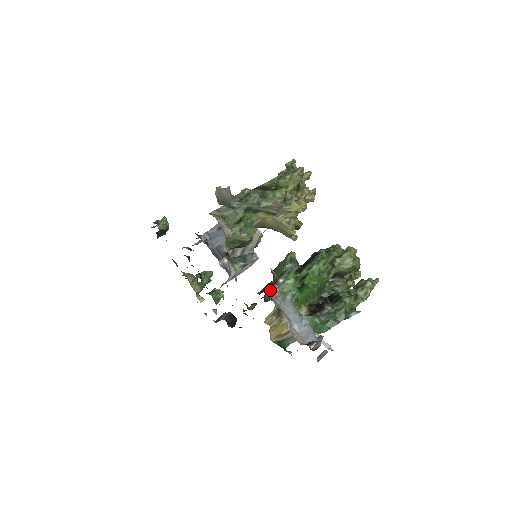
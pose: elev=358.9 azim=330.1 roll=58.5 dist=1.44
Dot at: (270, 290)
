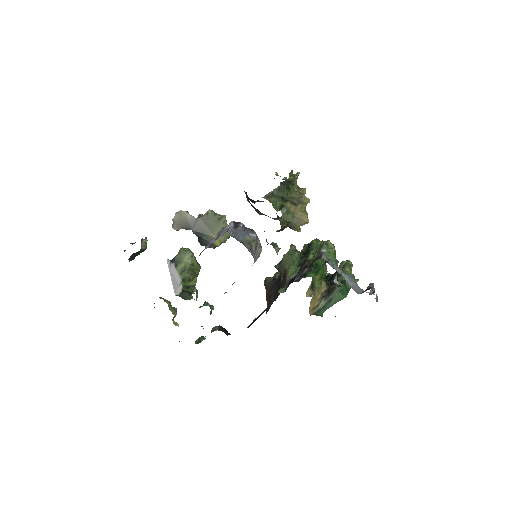
Dot at: (322, 257)
